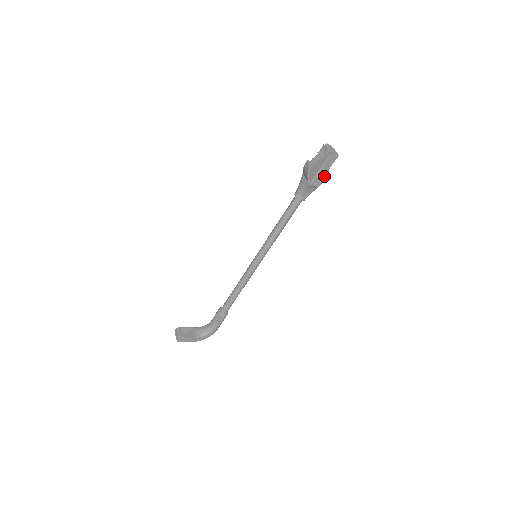
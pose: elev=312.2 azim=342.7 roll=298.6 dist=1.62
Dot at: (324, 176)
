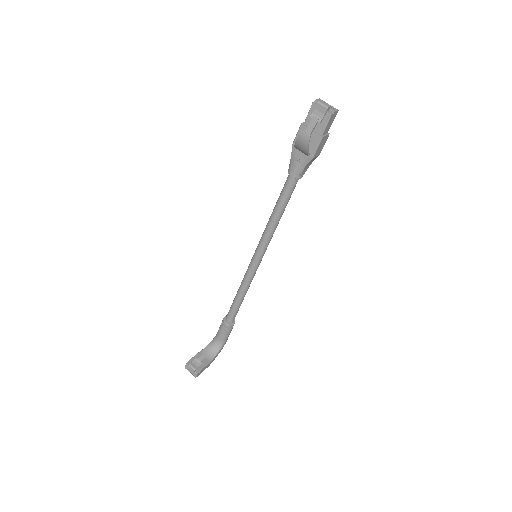
Dot at: (325, 141)
